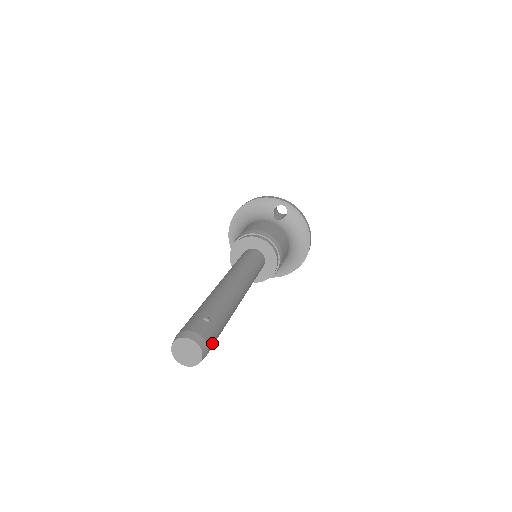
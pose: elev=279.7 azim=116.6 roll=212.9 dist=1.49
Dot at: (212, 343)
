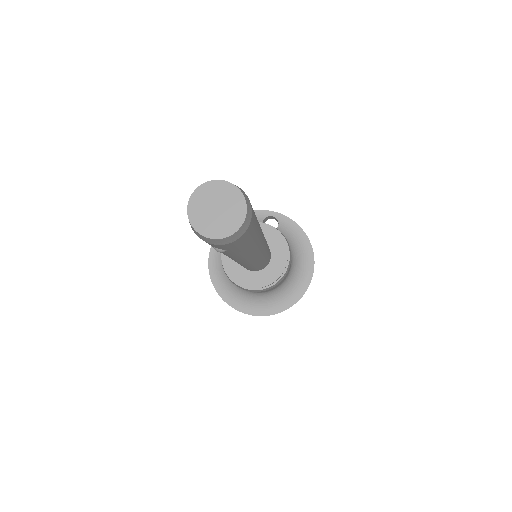
Dot at: (253, 215)
